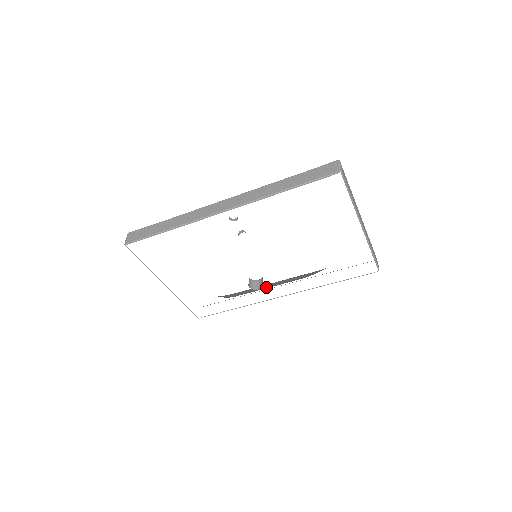
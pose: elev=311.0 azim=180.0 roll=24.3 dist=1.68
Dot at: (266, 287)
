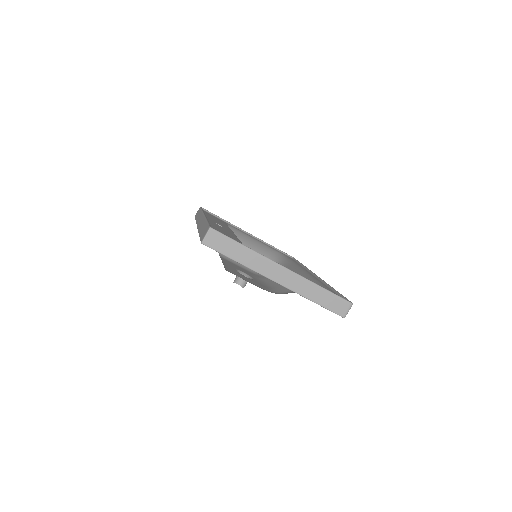
Dot at: occluded
